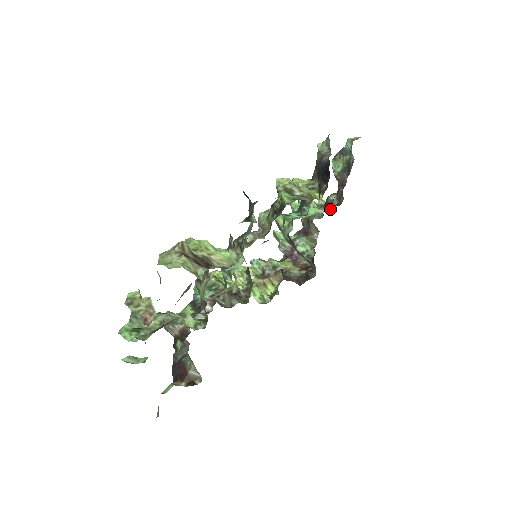
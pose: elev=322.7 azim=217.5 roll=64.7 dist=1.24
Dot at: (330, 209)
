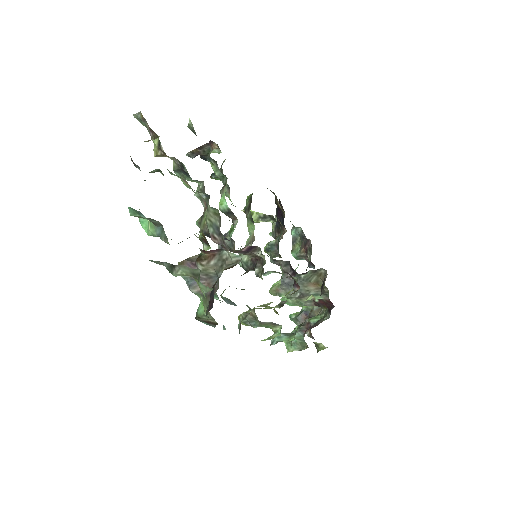
Dot at: (309, 261)
